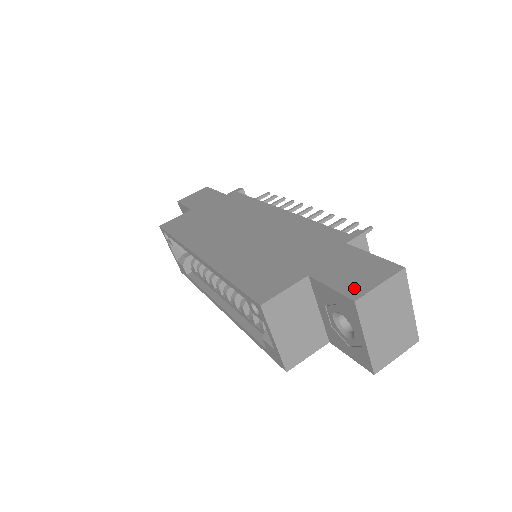
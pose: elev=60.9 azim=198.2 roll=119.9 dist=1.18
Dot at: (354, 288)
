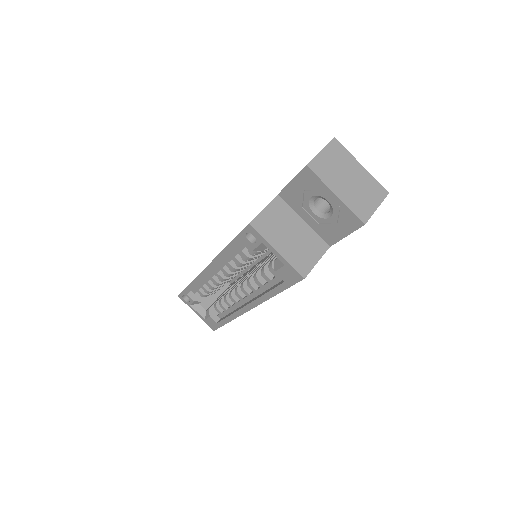
Dot at: occluded
